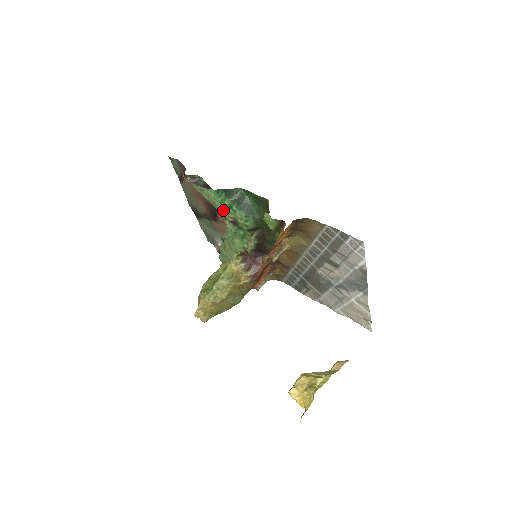
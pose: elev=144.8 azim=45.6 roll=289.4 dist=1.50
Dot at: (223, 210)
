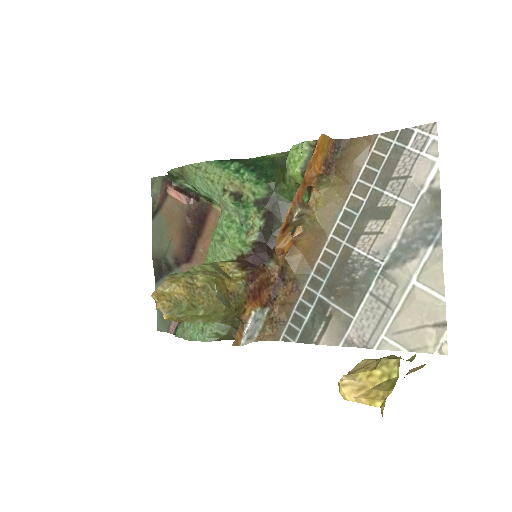
Dot at: (225, 178)
